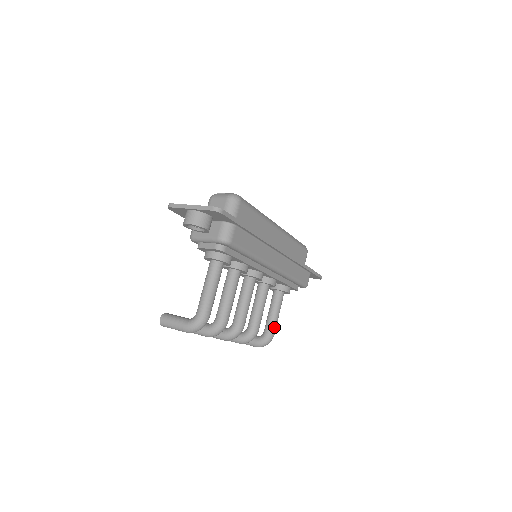
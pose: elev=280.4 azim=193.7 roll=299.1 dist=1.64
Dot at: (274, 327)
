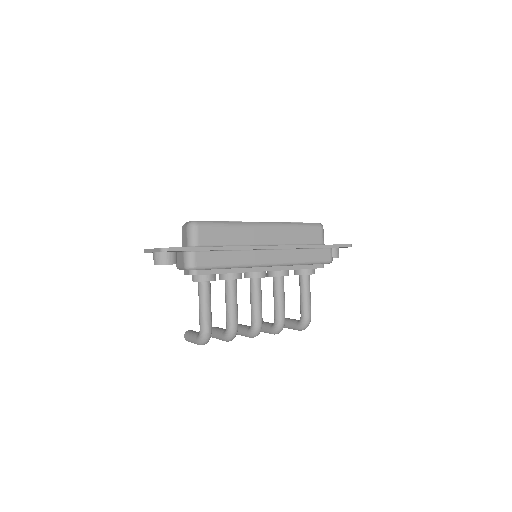
Dot at: (307, 310)
